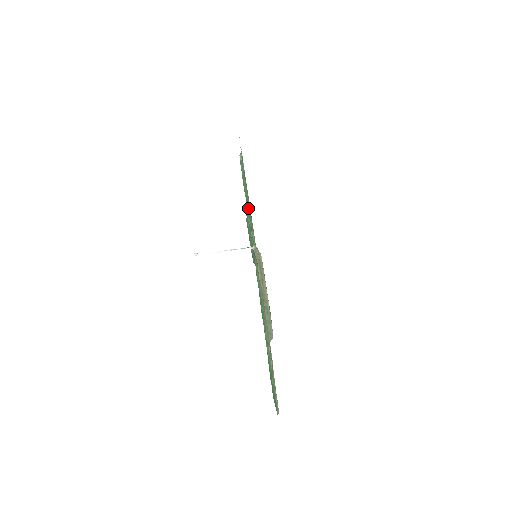
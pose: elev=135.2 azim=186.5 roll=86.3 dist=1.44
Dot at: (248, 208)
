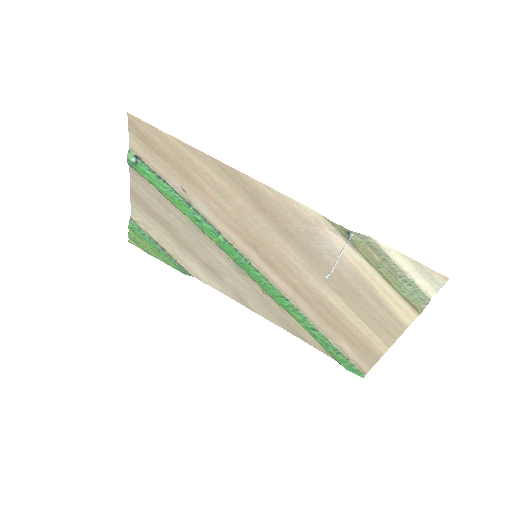
Dot at: (195, 212)
